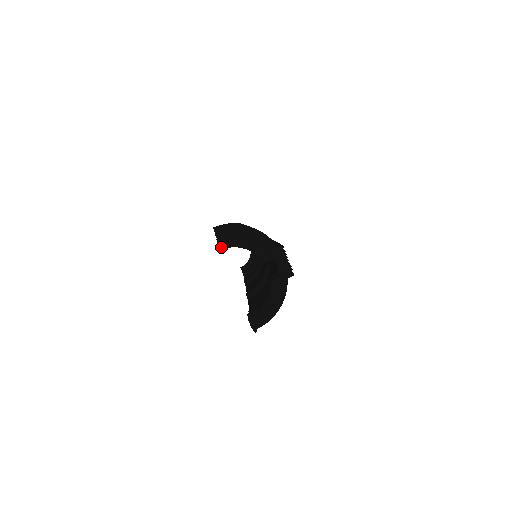
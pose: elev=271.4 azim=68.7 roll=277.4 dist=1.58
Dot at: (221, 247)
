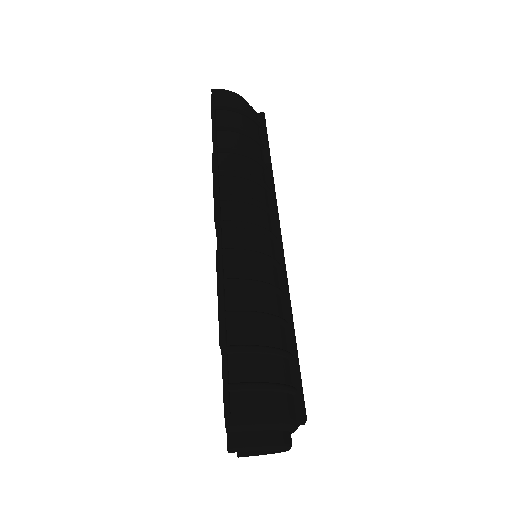
Dot at: occluded
